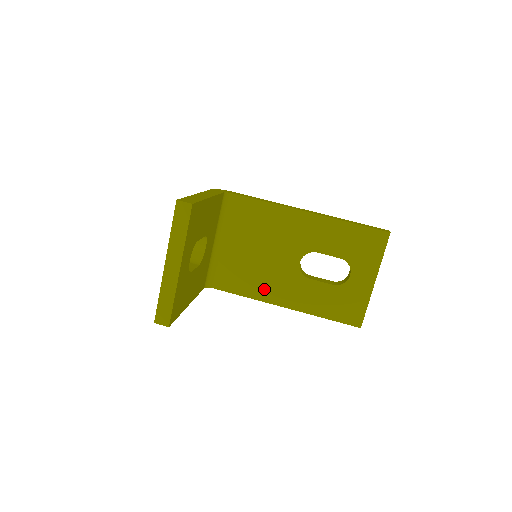
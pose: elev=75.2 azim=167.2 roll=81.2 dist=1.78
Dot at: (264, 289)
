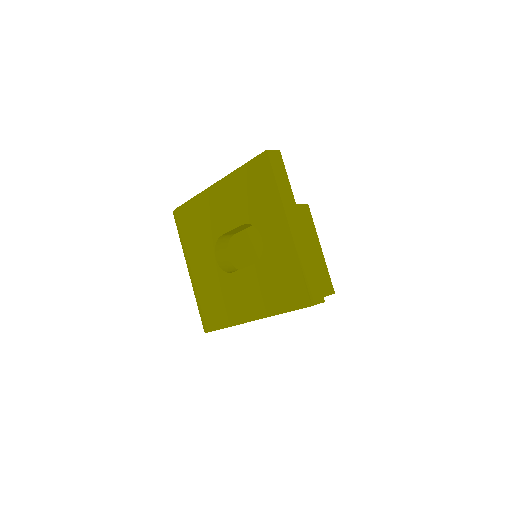
Dot at: occluded
